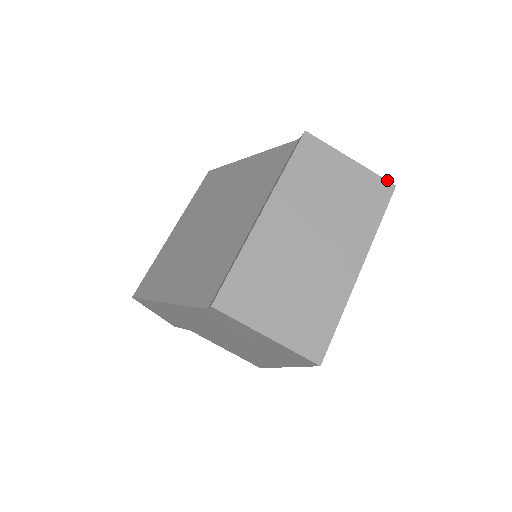
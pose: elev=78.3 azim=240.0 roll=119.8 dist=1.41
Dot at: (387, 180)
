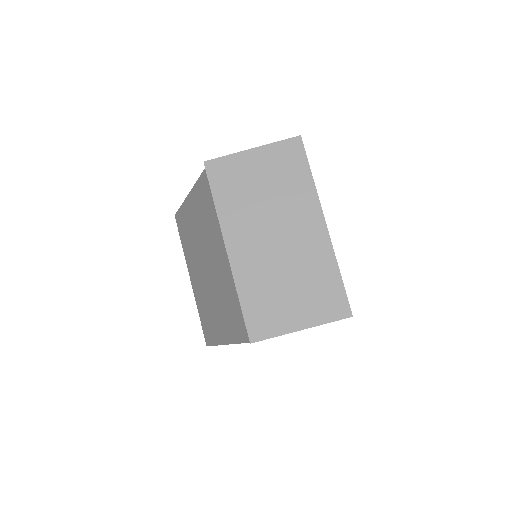
Dot at: (291, 138)
